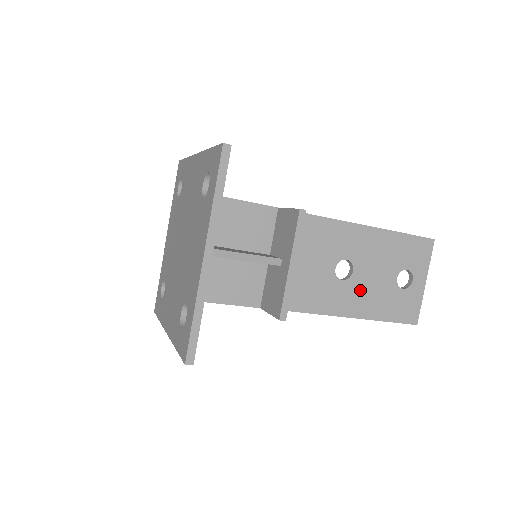
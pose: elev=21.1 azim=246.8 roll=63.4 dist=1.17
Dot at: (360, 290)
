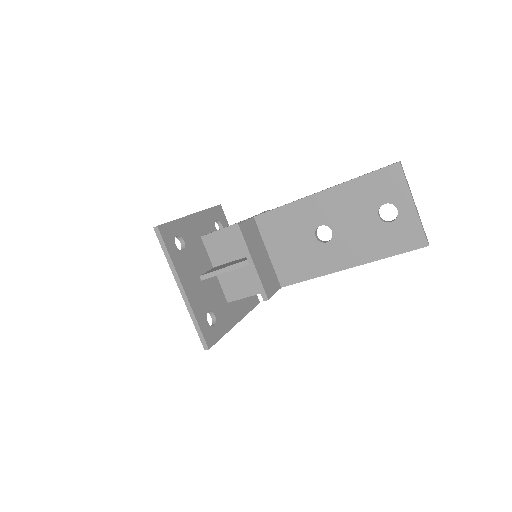
Dot at: (348, 243)
